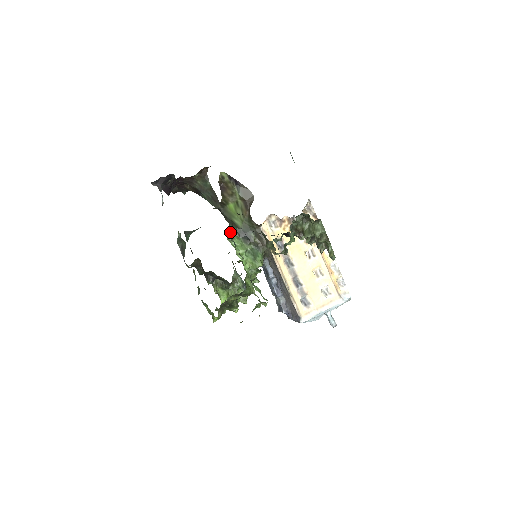
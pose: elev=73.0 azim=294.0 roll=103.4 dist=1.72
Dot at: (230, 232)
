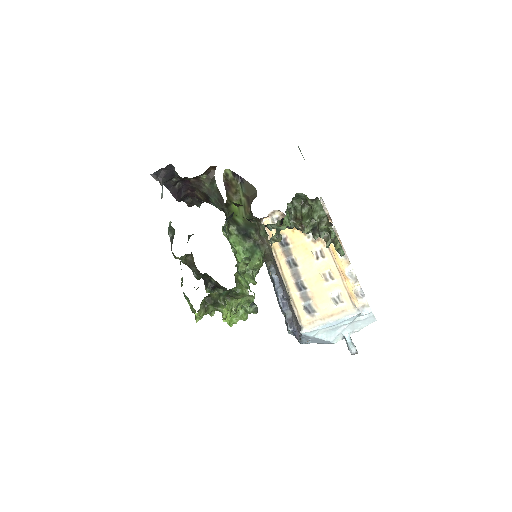
Dot at: (227, 226)
